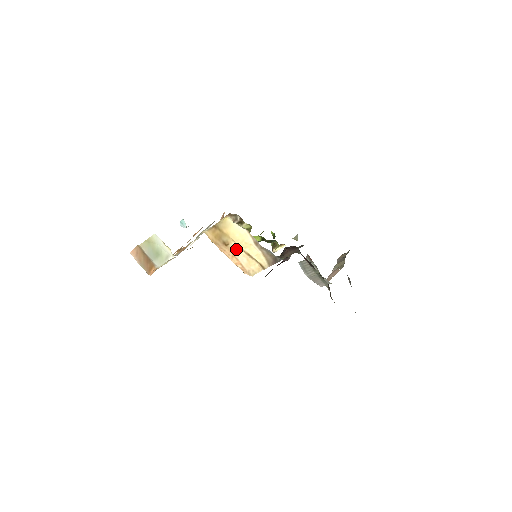
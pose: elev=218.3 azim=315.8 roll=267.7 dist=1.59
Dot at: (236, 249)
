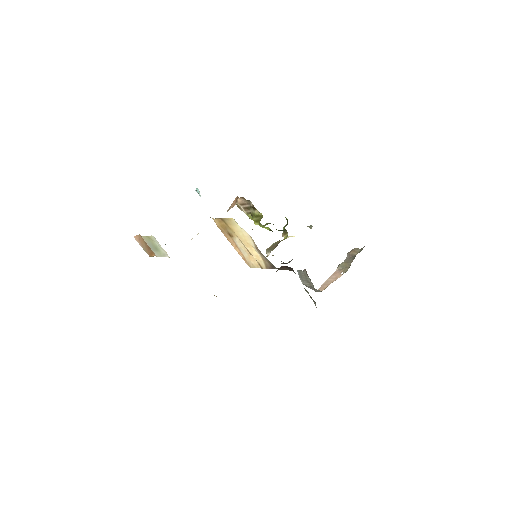
Dot at: (239, 243)
